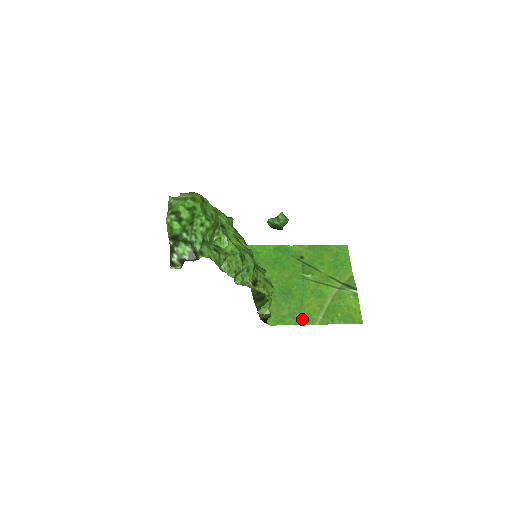
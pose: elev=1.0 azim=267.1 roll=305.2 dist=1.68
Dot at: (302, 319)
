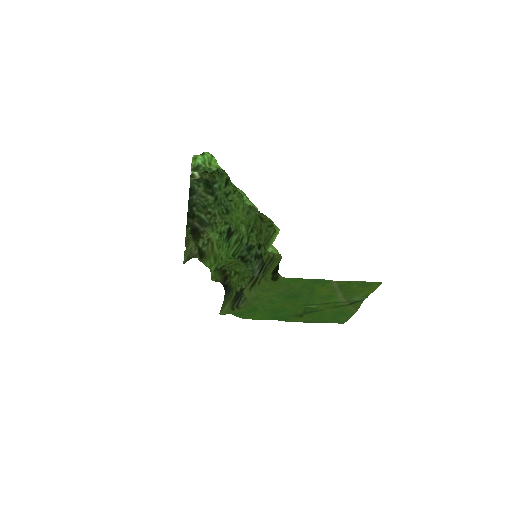
Dot at: (316, 283)
